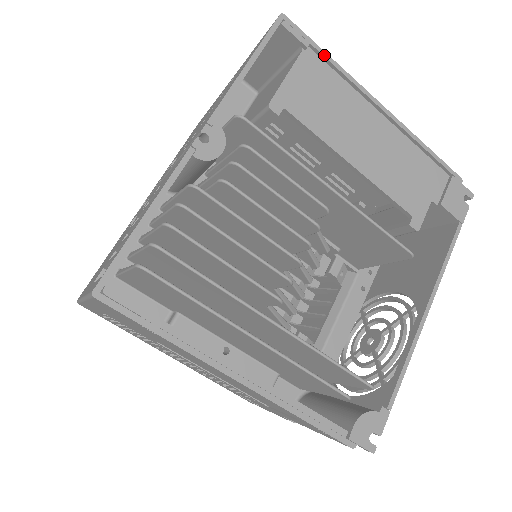
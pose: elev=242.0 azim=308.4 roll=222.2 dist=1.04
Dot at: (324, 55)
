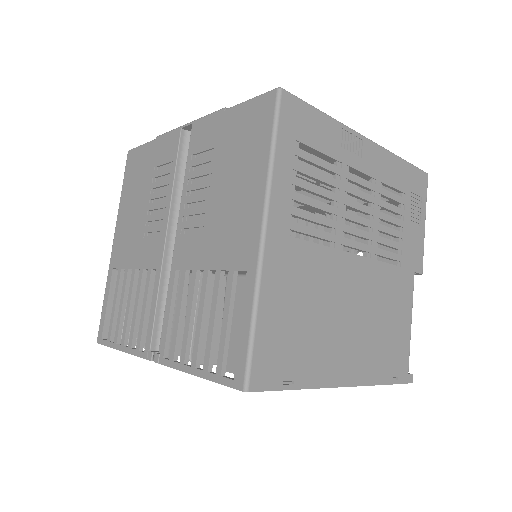
Dot at: (289, 389)
